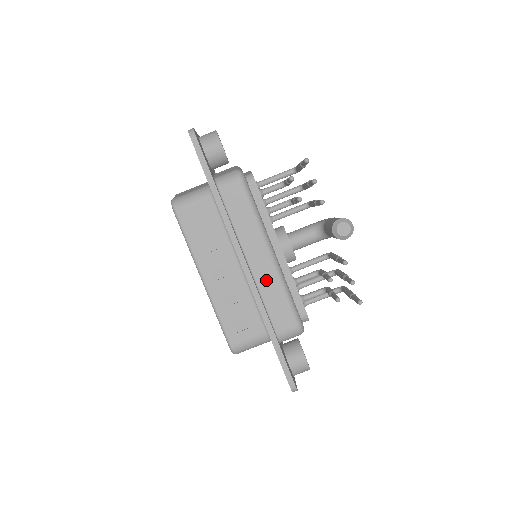
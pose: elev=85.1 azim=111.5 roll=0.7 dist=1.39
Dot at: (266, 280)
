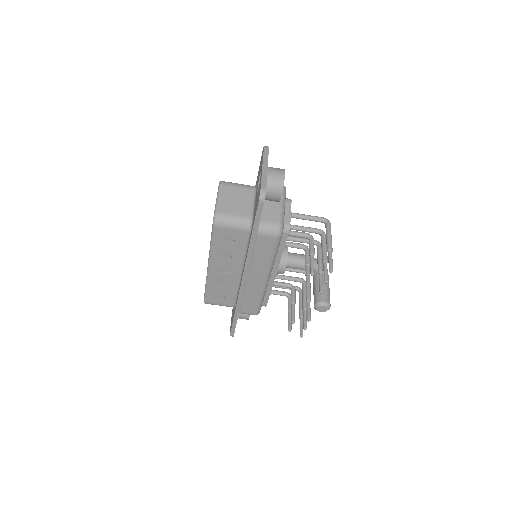
Dot at: (253, 289)
